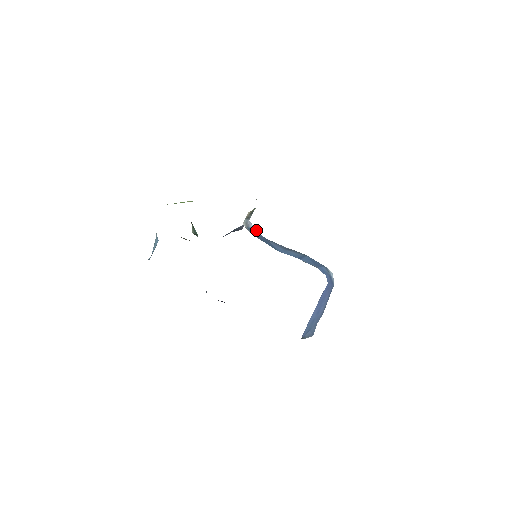
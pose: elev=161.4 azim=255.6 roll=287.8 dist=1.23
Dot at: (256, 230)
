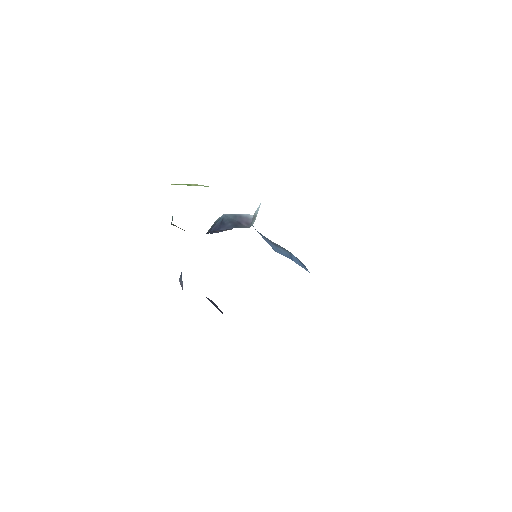
Dot at: occluded
